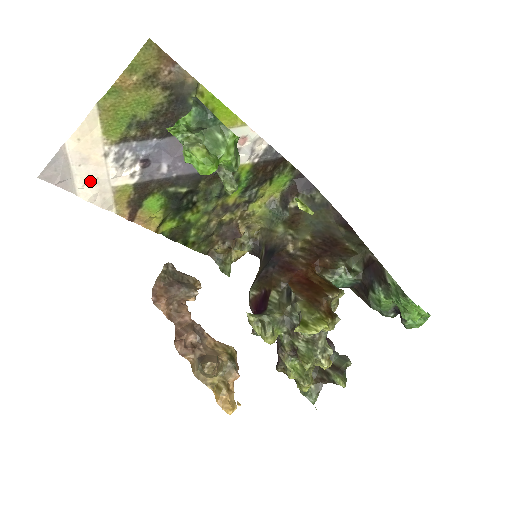
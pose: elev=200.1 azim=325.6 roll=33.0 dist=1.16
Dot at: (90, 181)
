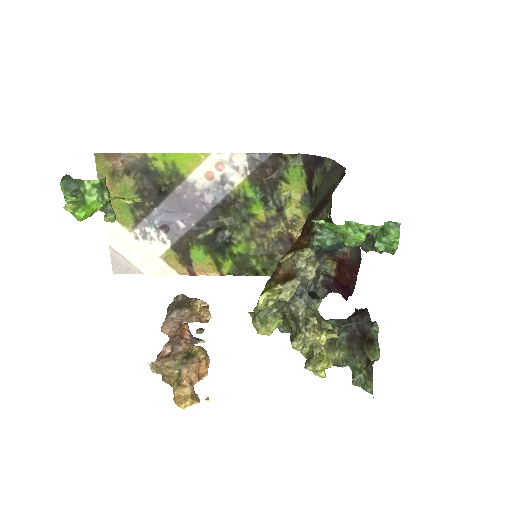
Dot at: (143, 261)
